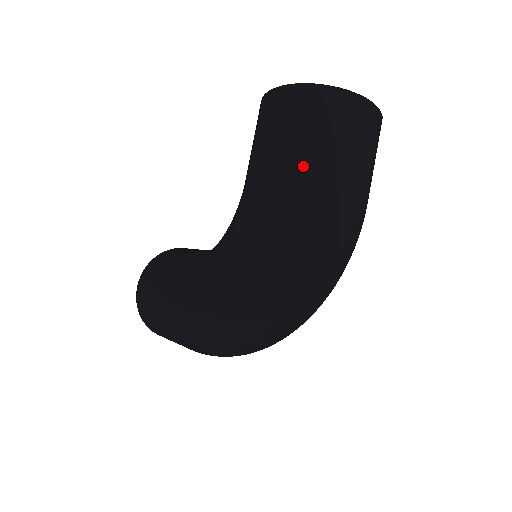
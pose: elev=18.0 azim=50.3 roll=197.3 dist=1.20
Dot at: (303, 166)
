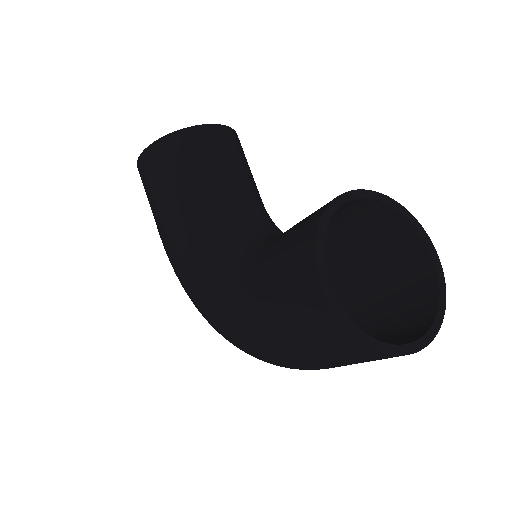
Dot at: (298, 358)
